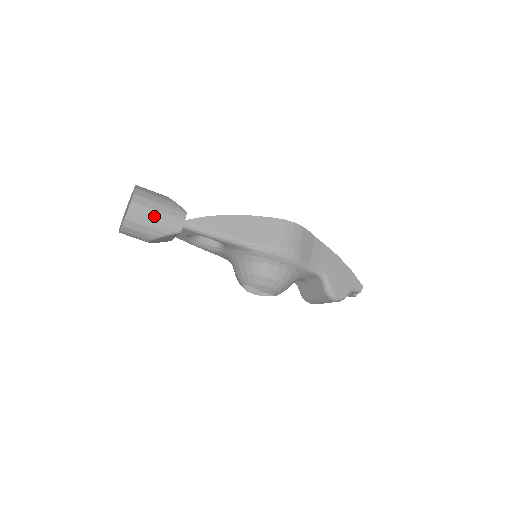
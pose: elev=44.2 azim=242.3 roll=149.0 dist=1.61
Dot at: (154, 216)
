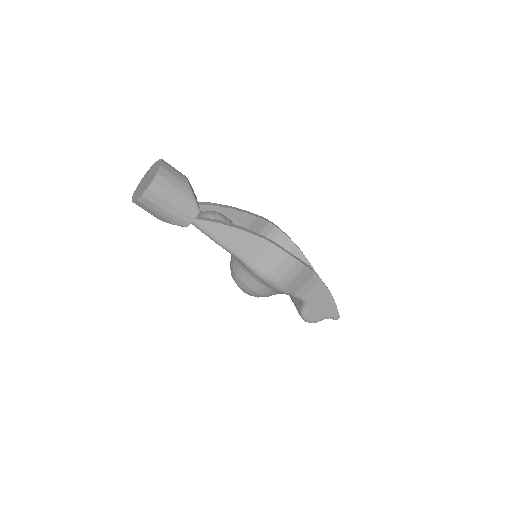
Dot at: (165, 207)
